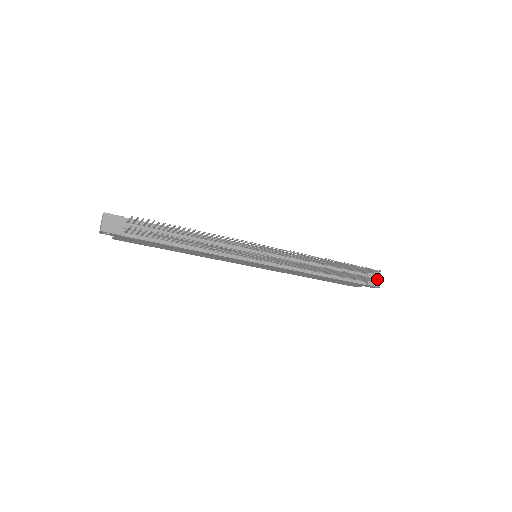
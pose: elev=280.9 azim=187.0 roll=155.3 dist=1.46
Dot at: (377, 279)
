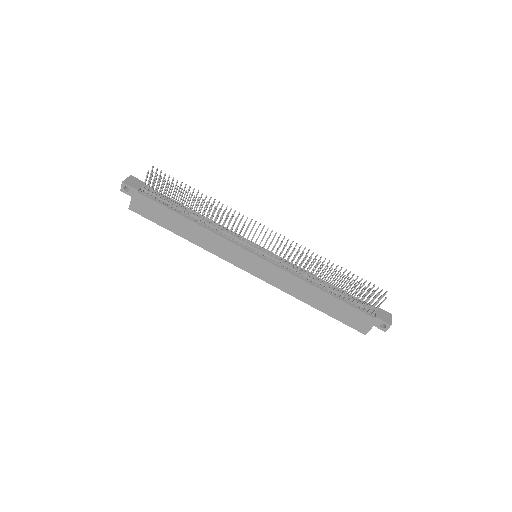
Dot at: (384, 299)
